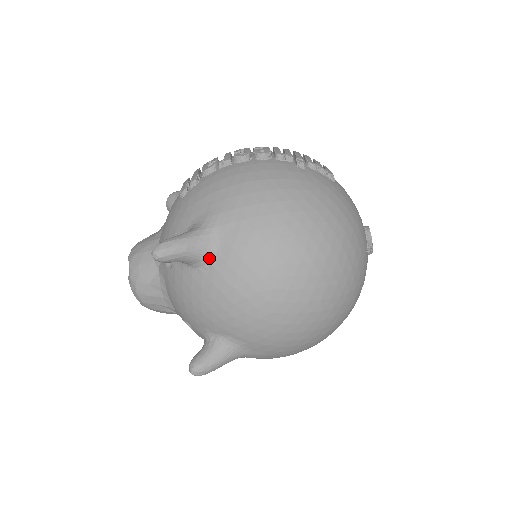
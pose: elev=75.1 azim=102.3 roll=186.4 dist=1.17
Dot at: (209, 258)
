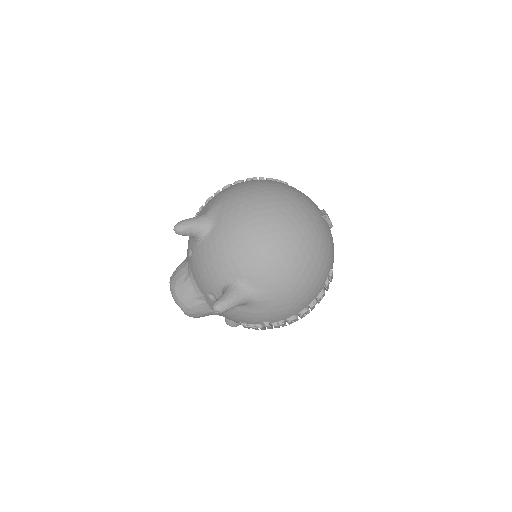
Dot at: (210, 226)
